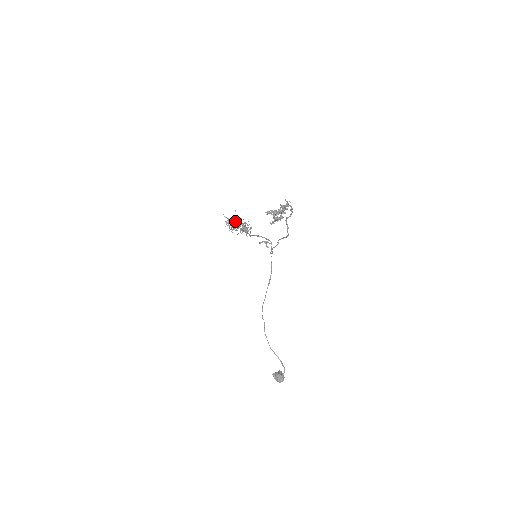
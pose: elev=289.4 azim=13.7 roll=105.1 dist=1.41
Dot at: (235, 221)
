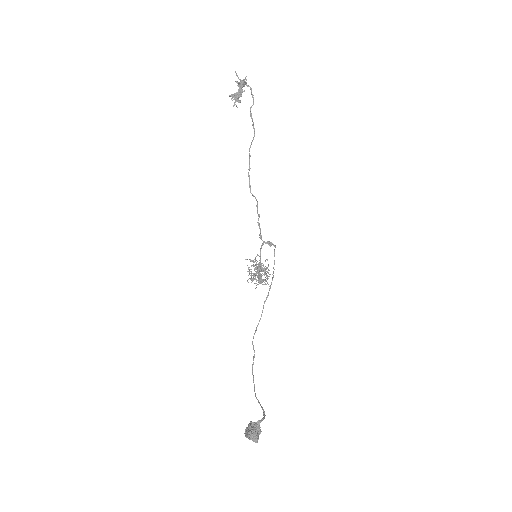
Dot at: (259, 276)
